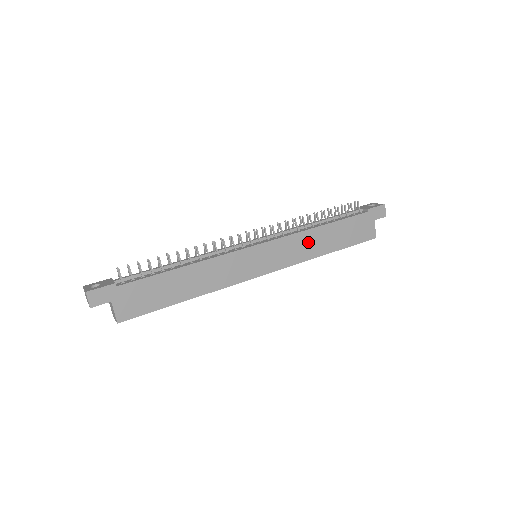
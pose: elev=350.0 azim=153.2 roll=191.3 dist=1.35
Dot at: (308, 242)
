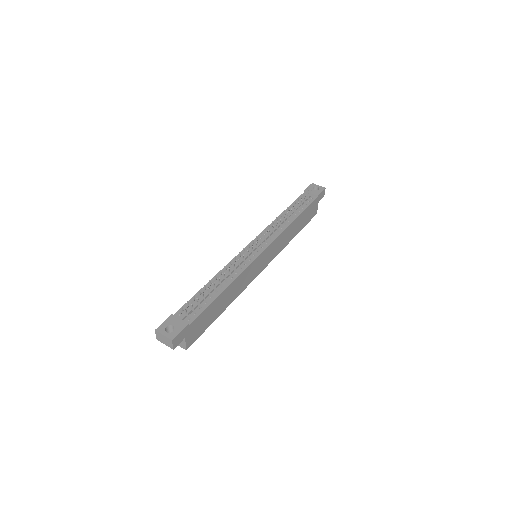
Dot at: (287, 235)
